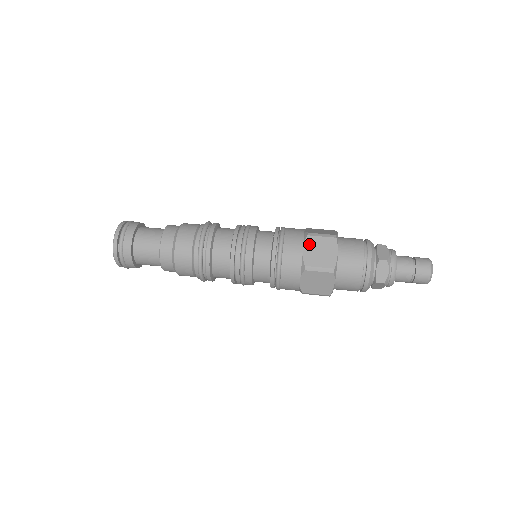
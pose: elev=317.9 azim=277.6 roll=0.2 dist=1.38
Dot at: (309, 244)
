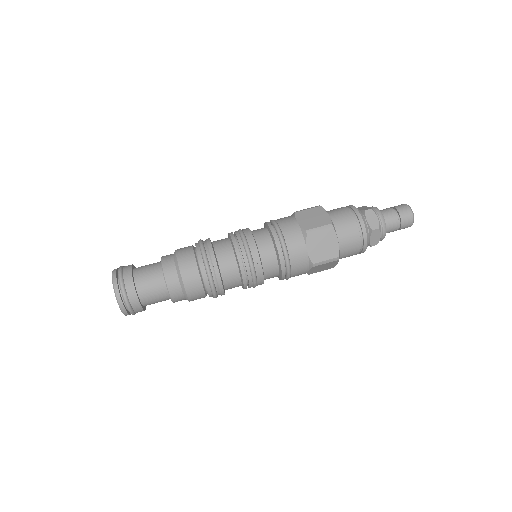
Dot at: (300, 217)
